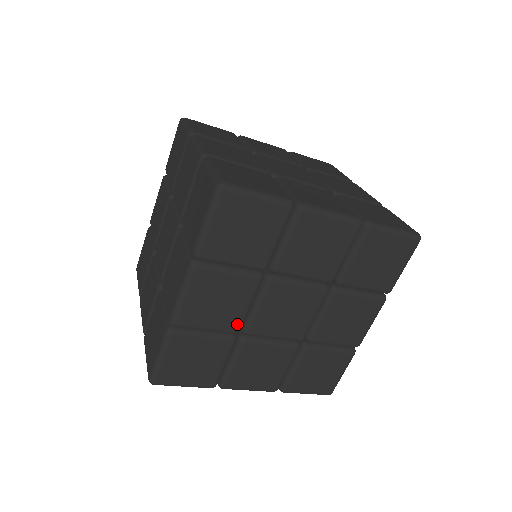
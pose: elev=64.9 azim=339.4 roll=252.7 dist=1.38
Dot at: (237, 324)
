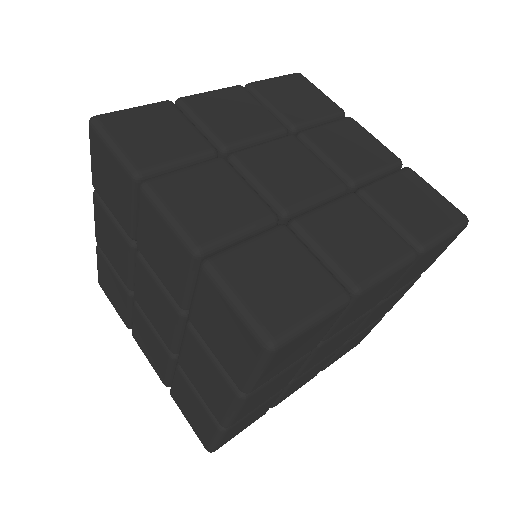
Dot at: (287, 383)
